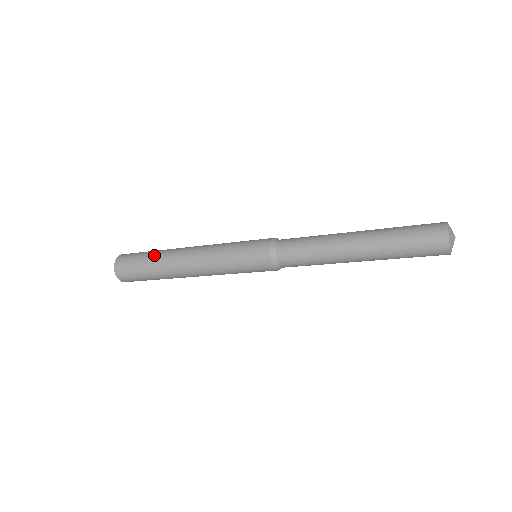
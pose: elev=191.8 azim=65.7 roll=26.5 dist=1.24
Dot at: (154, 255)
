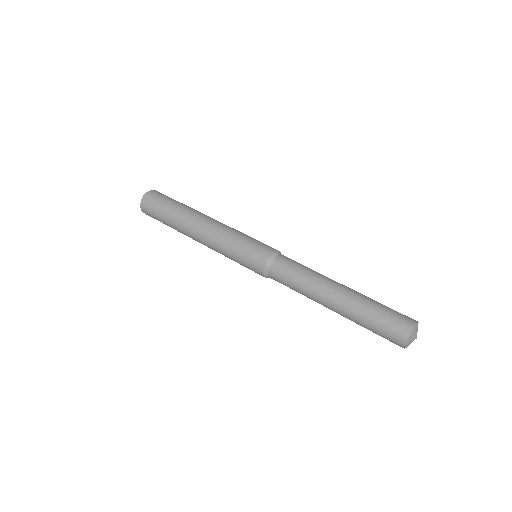
Dot at: (171, 224)
